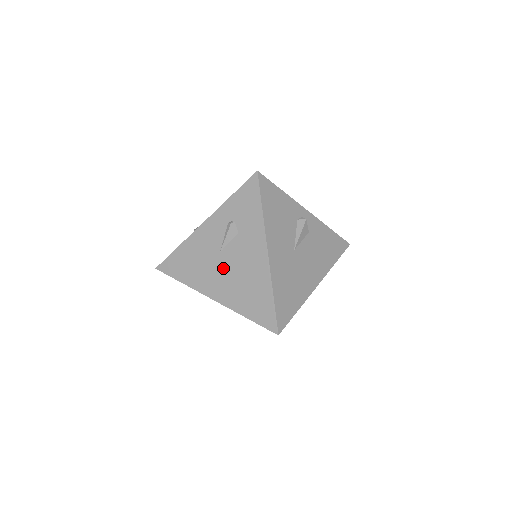
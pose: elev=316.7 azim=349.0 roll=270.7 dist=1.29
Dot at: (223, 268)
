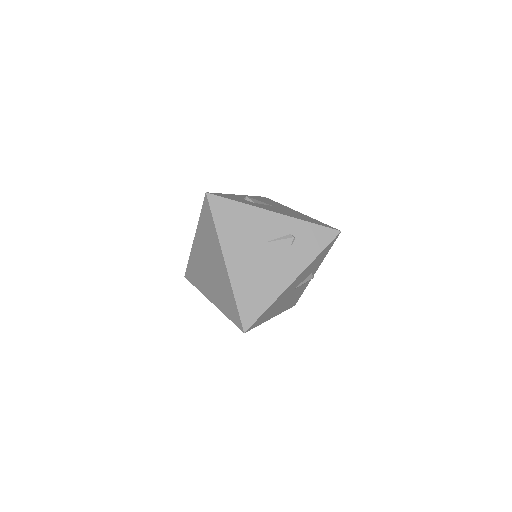
Dot at: (256, 254)
